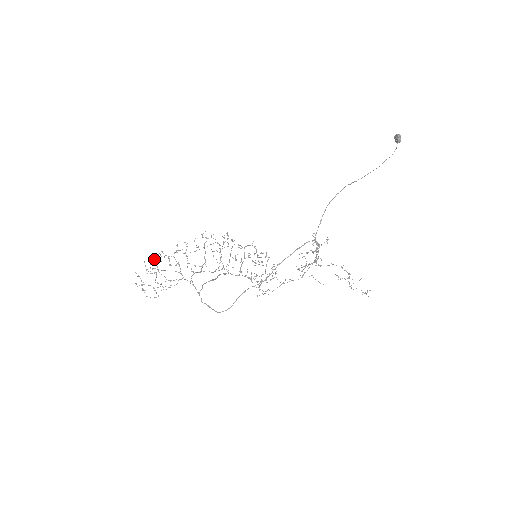
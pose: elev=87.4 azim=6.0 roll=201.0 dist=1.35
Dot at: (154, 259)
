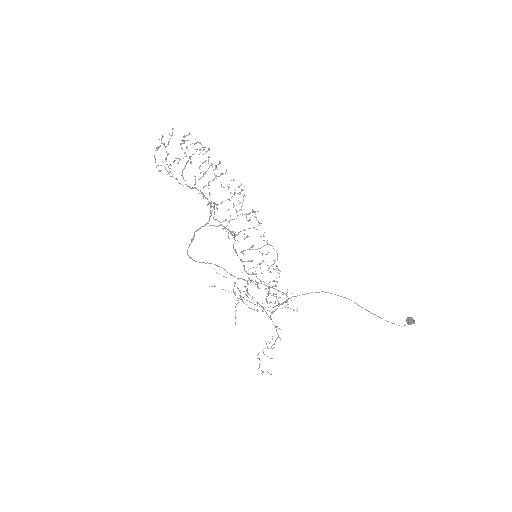
Dot at: (196, 143)
